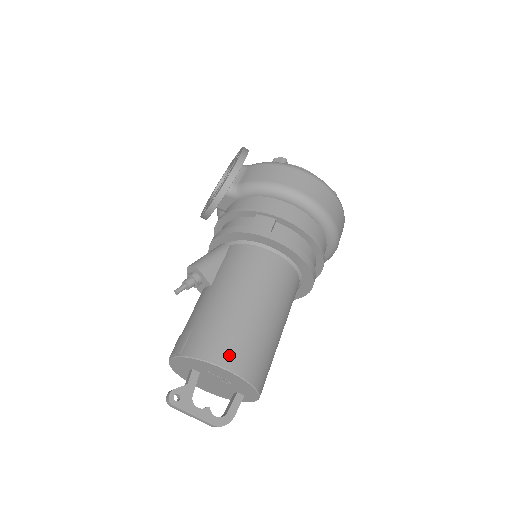
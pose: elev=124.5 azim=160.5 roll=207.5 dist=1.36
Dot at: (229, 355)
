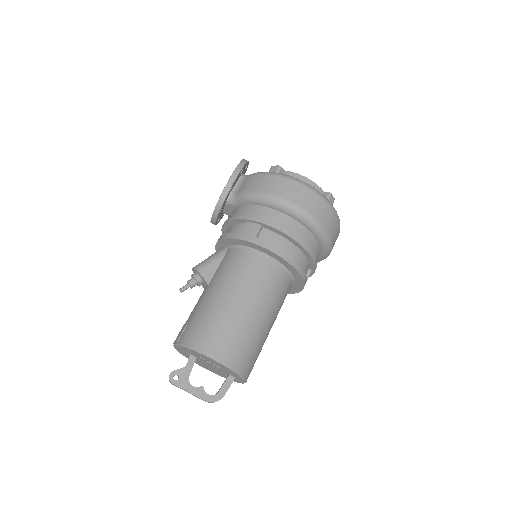
Dot at: (212, 345)
